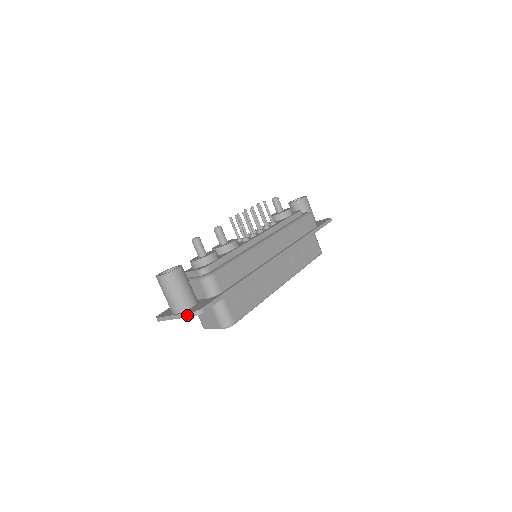
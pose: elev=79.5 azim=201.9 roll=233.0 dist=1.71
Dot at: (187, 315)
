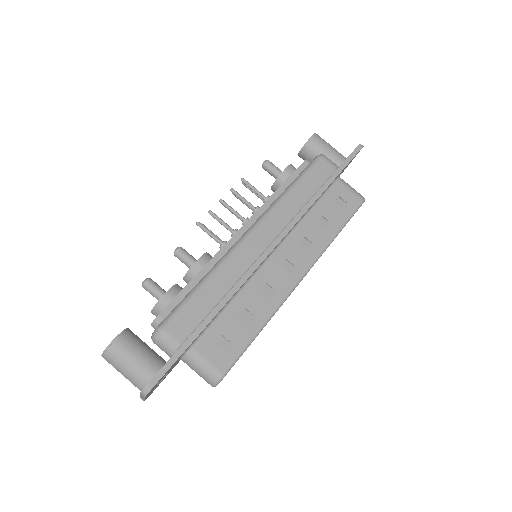
Dot at: (142, 396)
